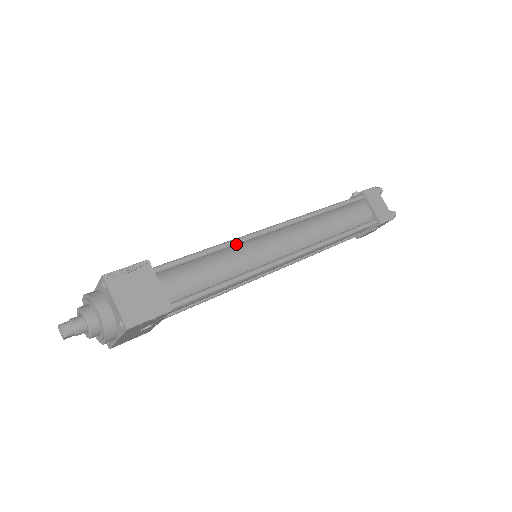
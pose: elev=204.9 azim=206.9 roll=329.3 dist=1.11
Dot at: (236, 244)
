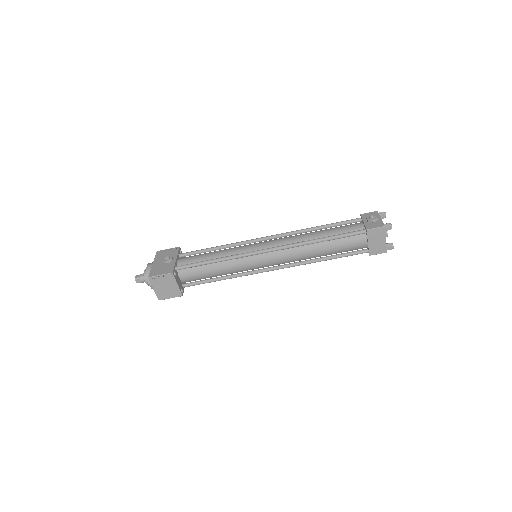
Dot at: (236, 258)
